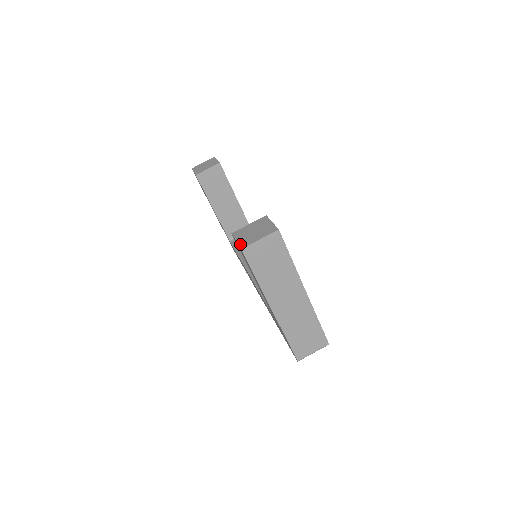
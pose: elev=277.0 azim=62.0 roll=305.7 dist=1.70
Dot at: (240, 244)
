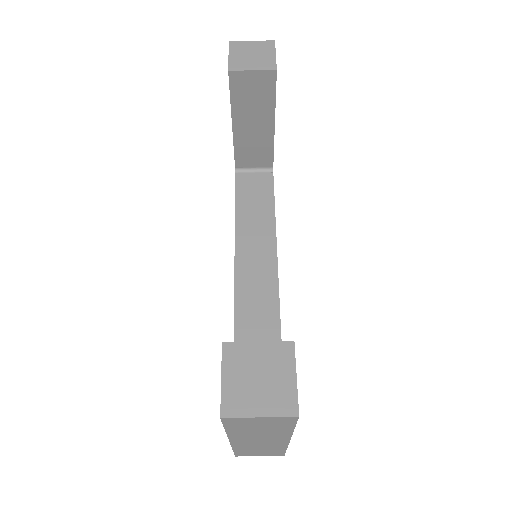
Dot at: (224, 399)
